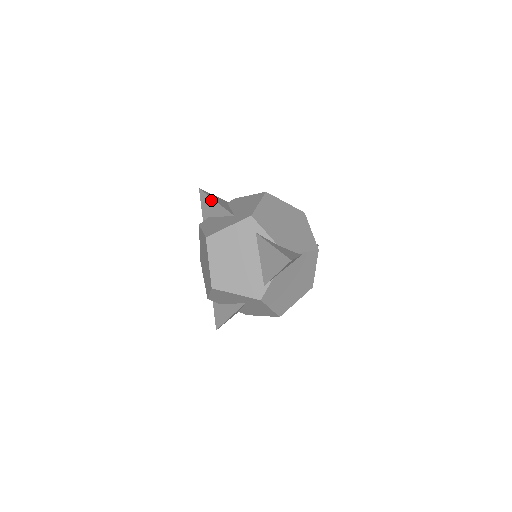
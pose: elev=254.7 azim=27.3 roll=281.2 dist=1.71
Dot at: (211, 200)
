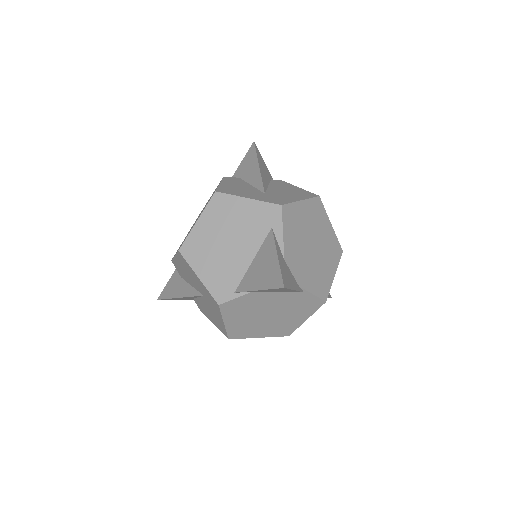
Dot at: (256, 161)
